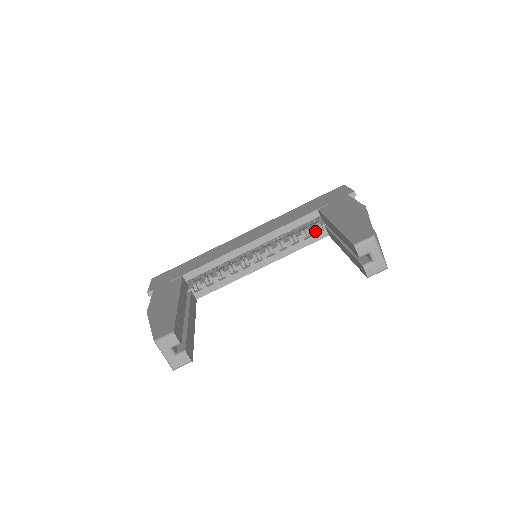
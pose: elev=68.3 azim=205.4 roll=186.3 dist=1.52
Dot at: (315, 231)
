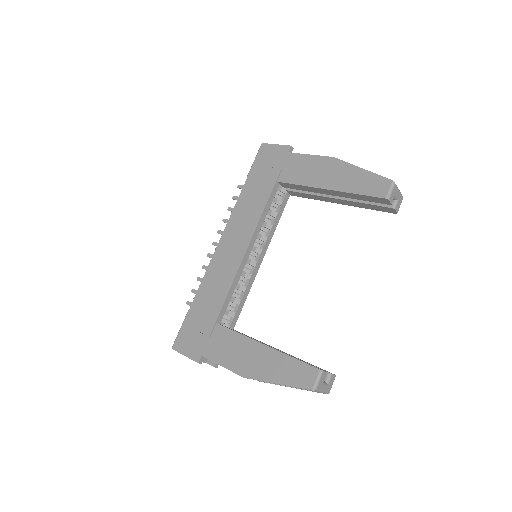
Dot at: (280, 200)
